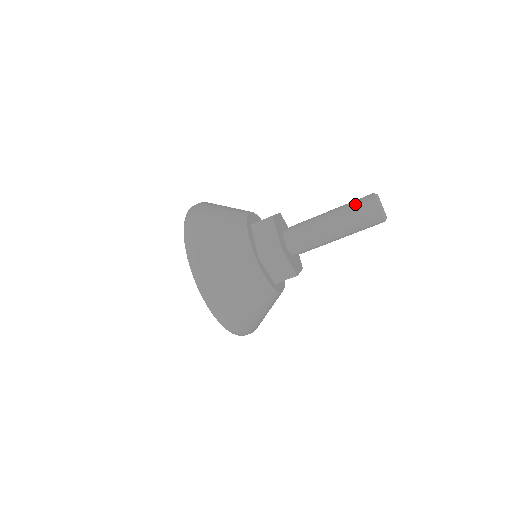
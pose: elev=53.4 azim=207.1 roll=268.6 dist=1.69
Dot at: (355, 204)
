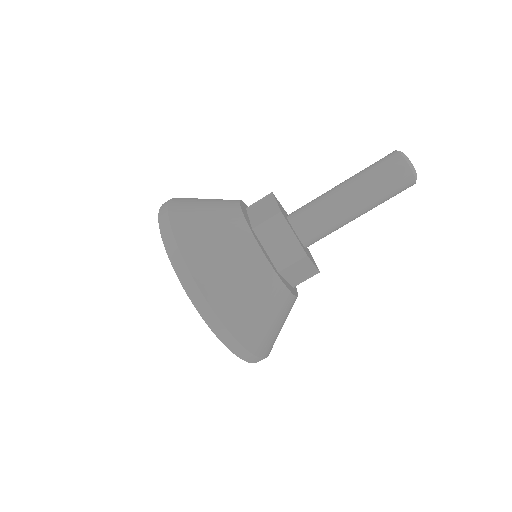
Dot at: (372, 164)
